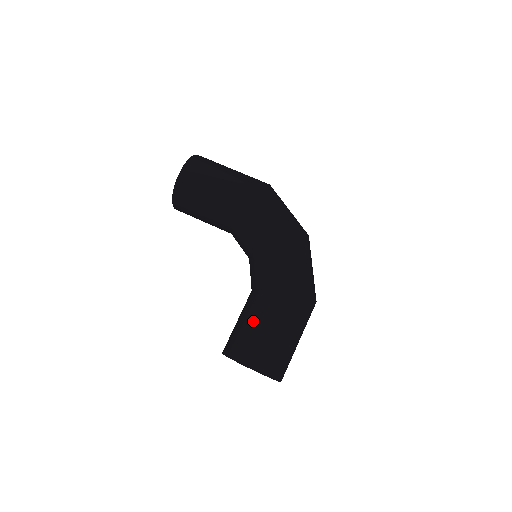
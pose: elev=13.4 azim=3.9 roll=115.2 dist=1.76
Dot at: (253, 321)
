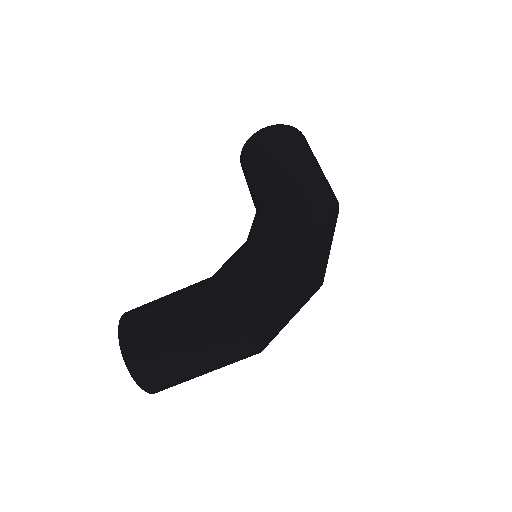
Dot at: (170, 297)
